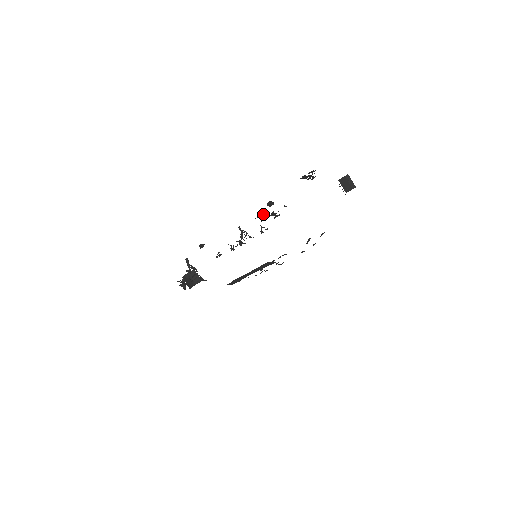
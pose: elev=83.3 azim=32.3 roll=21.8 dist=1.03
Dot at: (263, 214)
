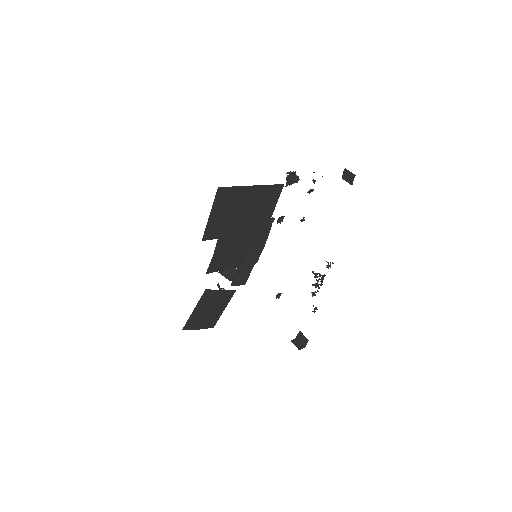
Dot at: occluded
